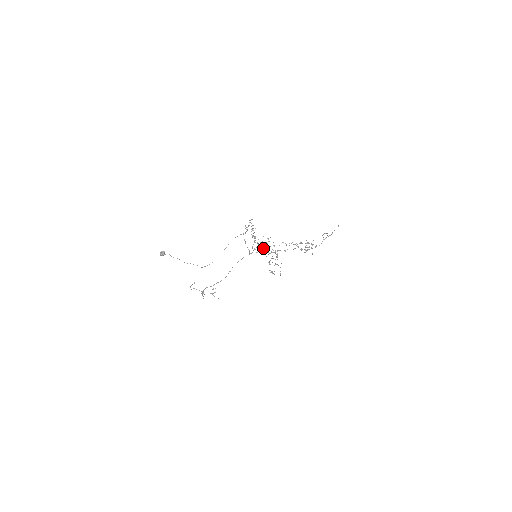
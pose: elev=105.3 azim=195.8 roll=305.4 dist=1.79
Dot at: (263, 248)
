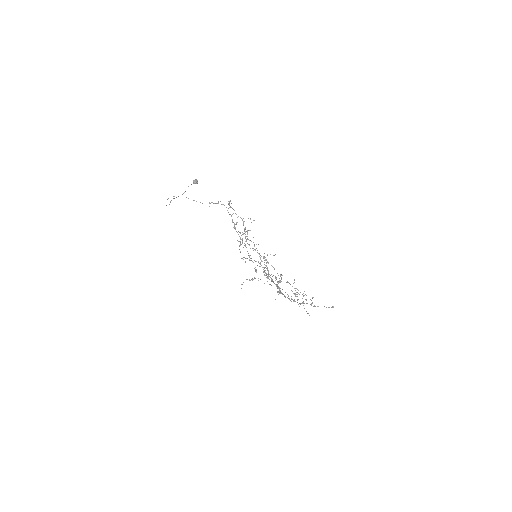
Dot at: occluded
